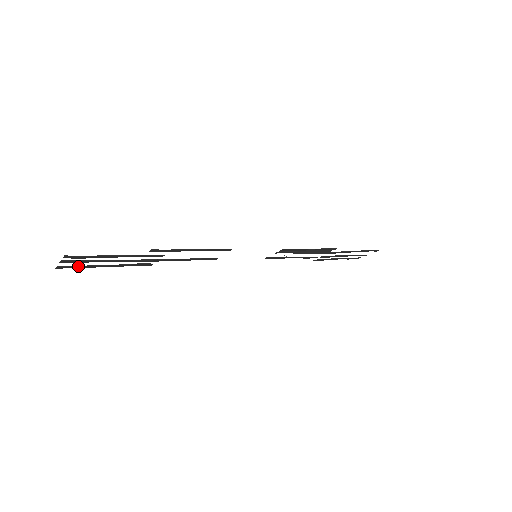
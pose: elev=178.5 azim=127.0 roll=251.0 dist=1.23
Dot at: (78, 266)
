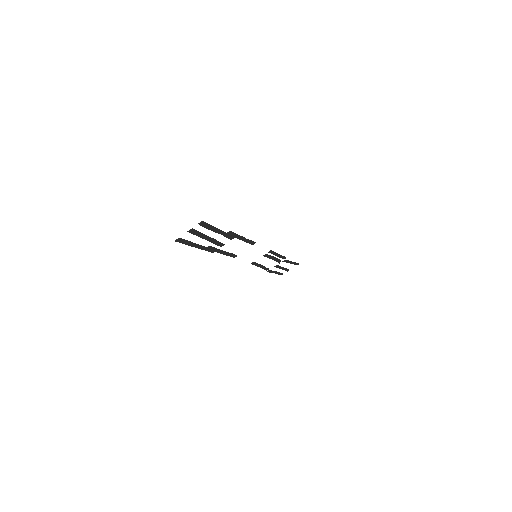
Dot at: (188, 241)
